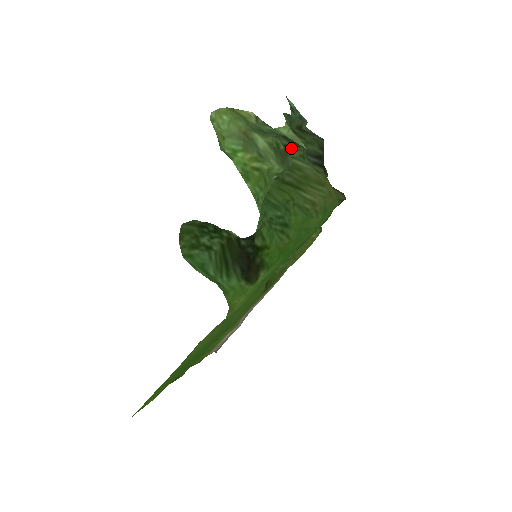
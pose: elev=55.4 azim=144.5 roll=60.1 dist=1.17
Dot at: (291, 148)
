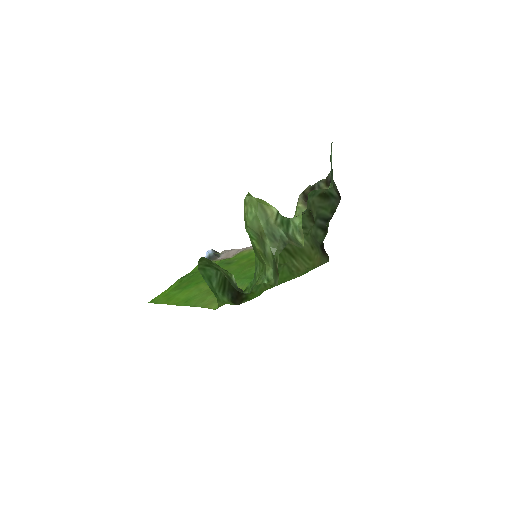
Dot at: occluded
